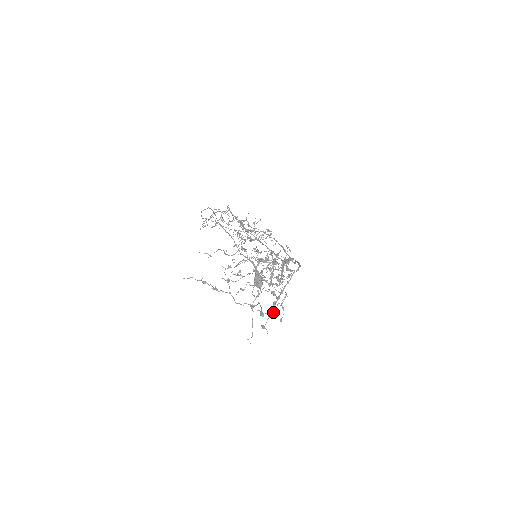
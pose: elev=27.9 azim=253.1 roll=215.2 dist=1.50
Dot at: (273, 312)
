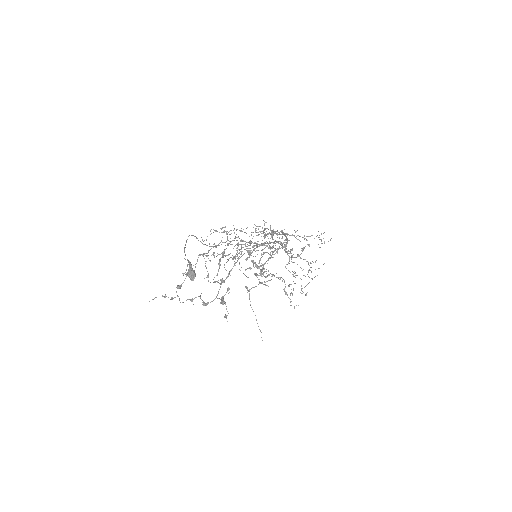
Dot at: (222, 298)
